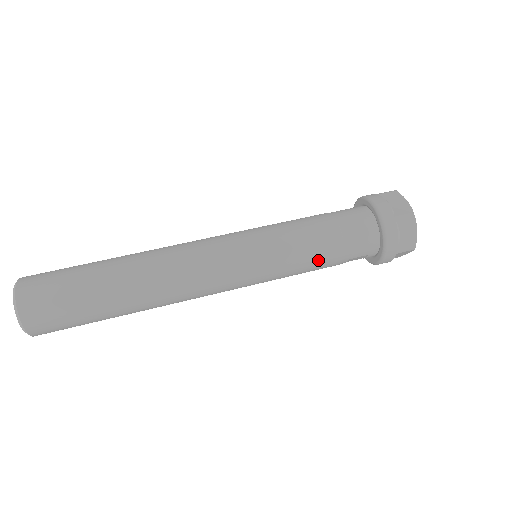
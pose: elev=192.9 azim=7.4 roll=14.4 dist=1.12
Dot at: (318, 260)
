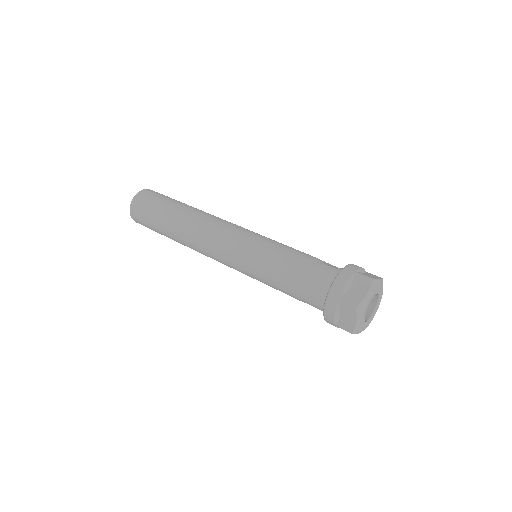
Dot at: (279, 288)
